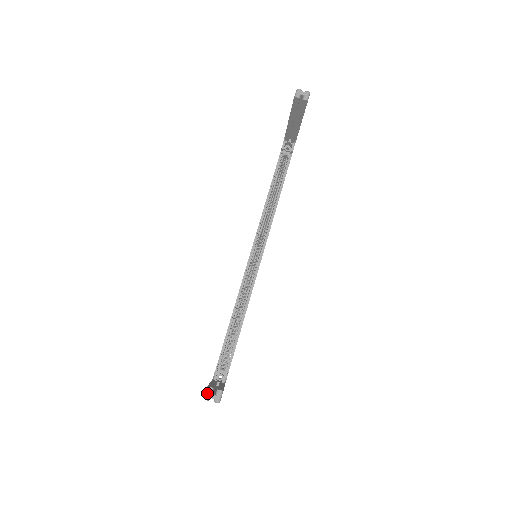
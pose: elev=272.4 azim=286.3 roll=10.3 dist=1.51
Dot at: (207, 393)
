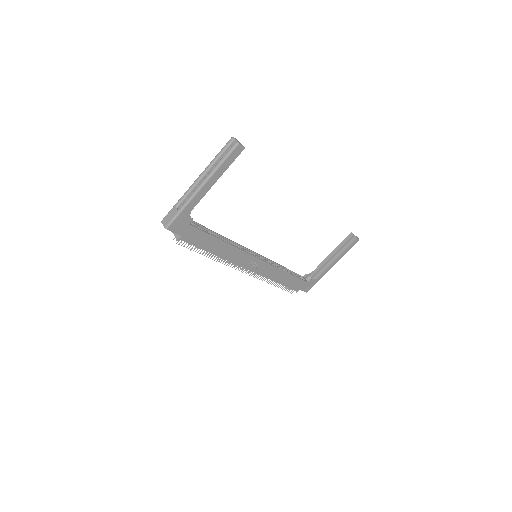
Dot at: (236, 139)
